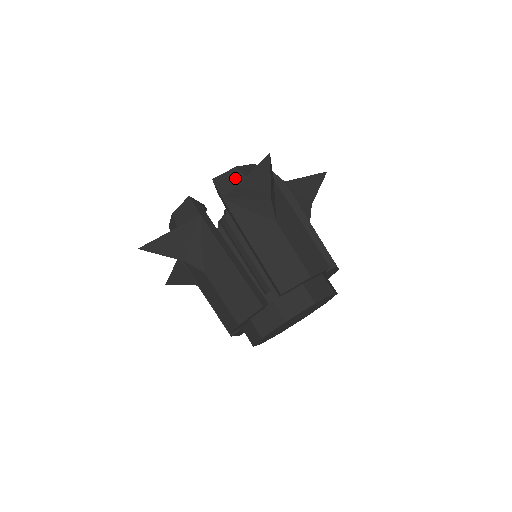
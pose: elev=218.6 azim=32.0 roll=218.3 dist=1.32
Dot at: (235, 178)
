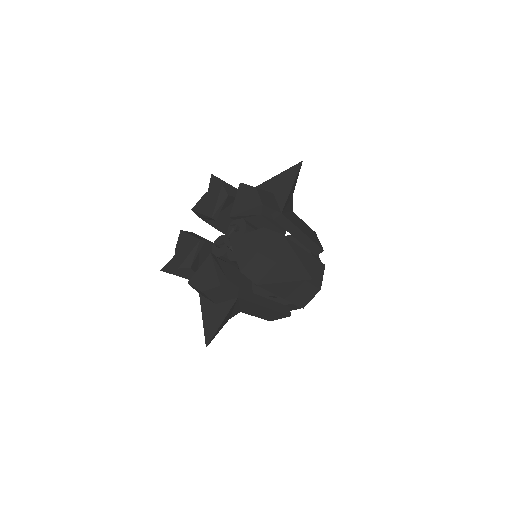
Dot at: (260, 264)
